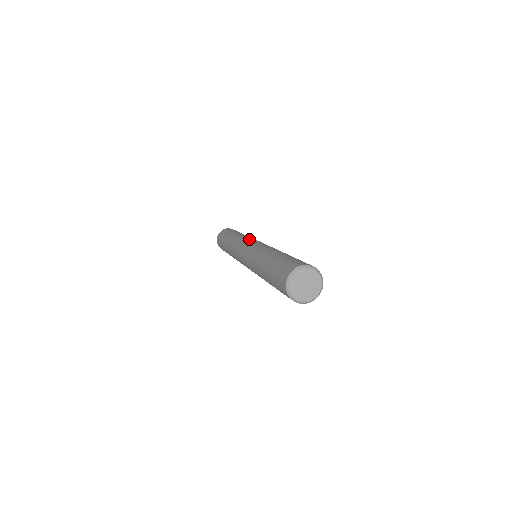
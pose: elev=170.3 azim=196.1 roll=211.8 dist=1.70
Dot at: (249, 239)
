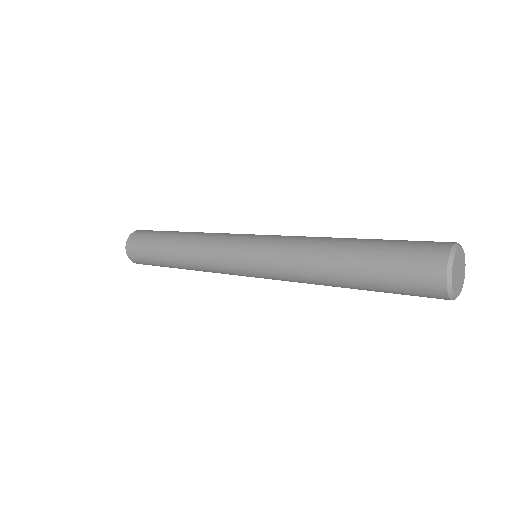
Dot at: occluded
